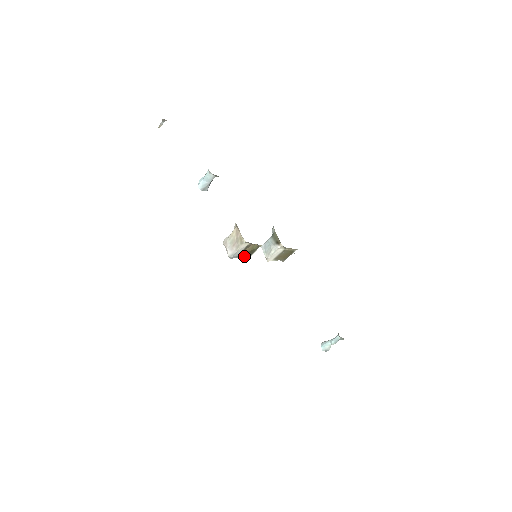
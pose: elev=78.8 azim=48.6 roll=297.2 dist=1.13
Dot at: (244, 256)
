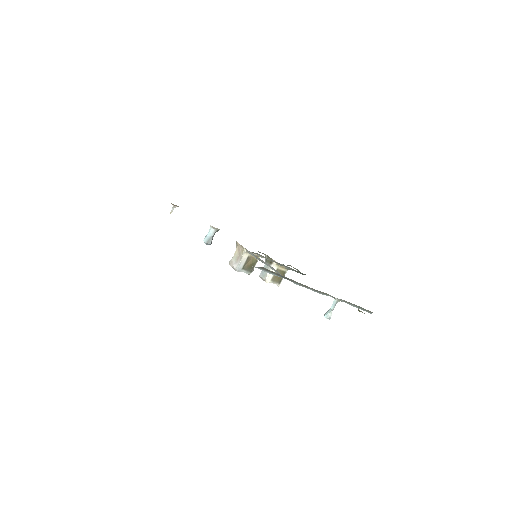
Dot at: (247, 270)
